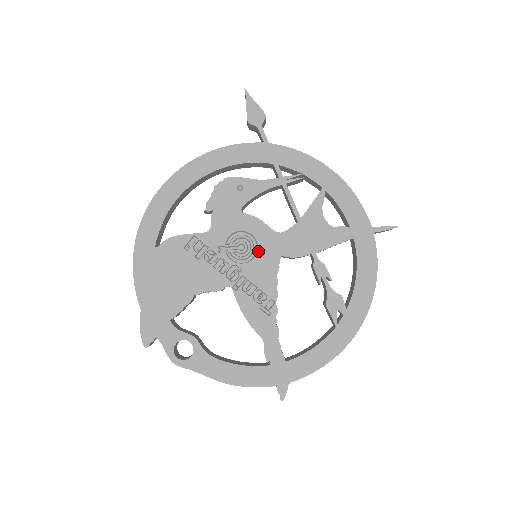
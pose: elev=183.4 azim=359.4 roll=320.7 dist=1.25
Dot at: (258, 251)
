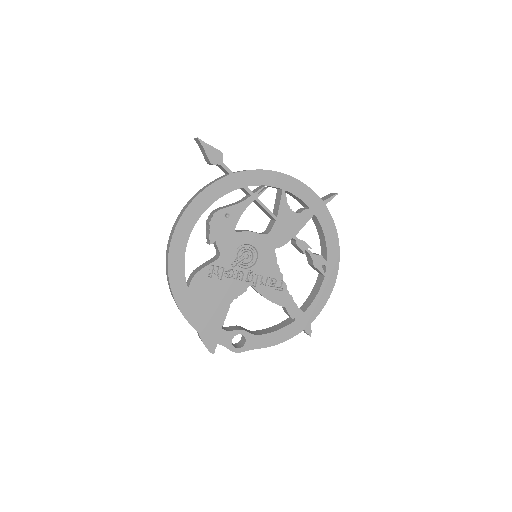
Dot at: (258, 253)
